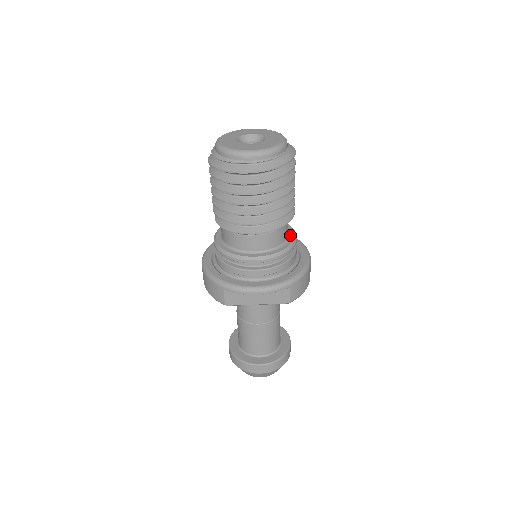
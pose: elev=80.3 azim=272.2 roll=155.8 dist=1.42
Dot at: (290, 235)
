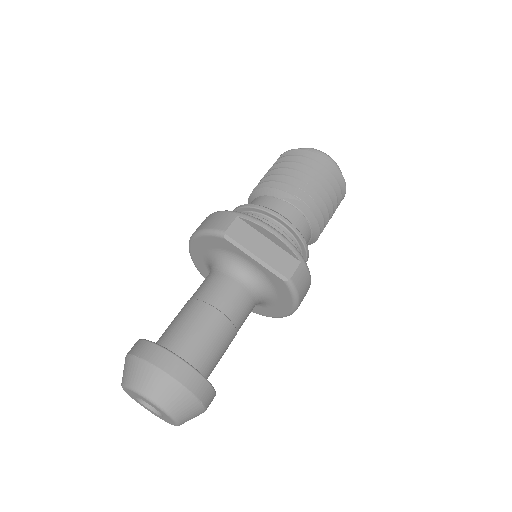
Dot at: occluded
